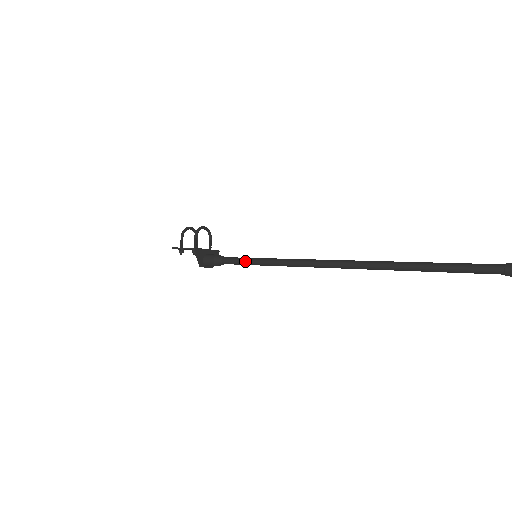
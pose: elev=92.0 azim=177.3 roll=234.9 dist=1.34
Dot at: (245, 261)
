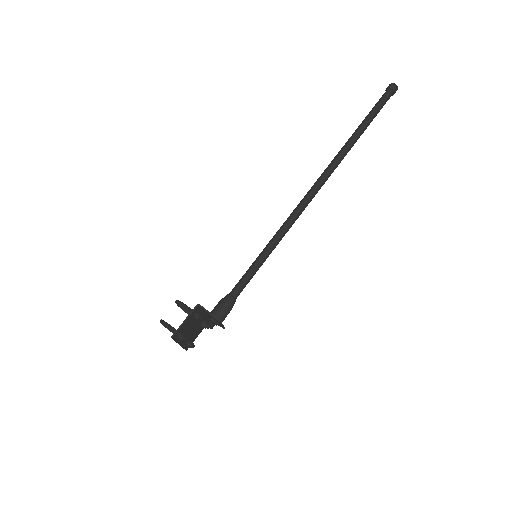
Dot at: (253, 266)
